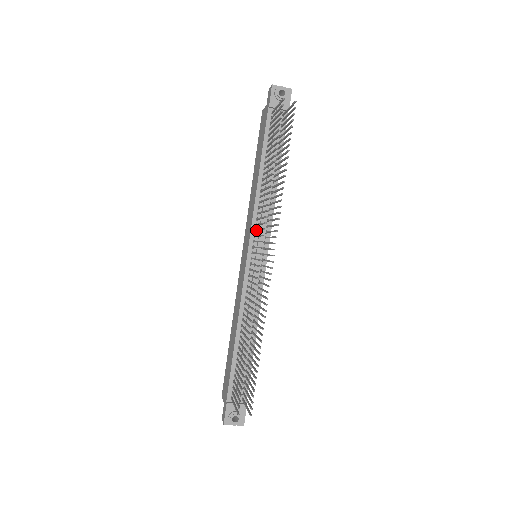
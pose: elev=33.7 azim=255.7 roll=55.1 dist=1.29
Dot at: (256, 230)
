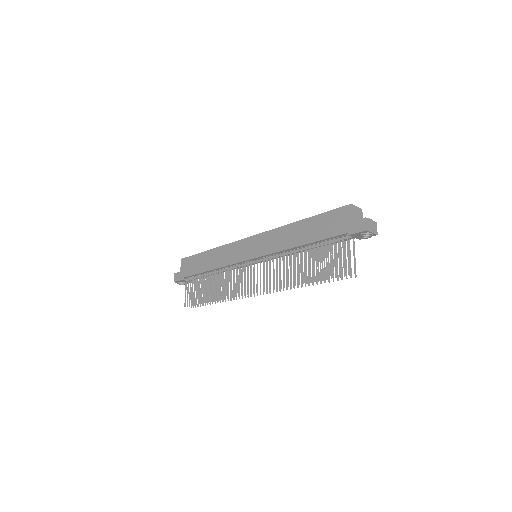
Dot at: (266, 263)
